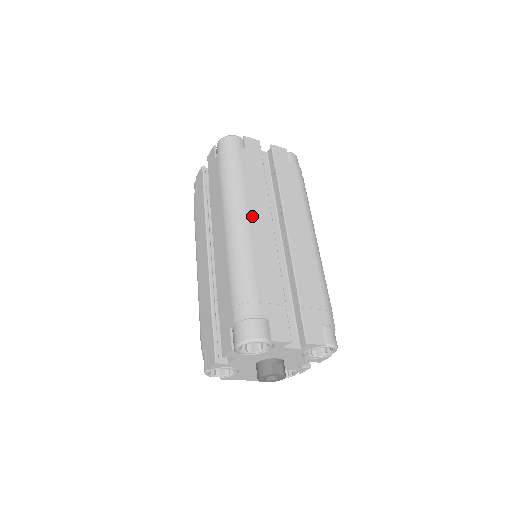
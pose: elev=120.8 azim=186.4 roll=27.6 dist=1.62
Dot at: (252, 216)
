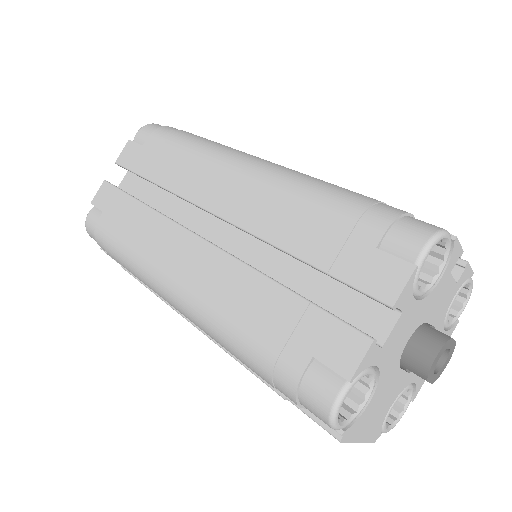
Dot at: occluded
